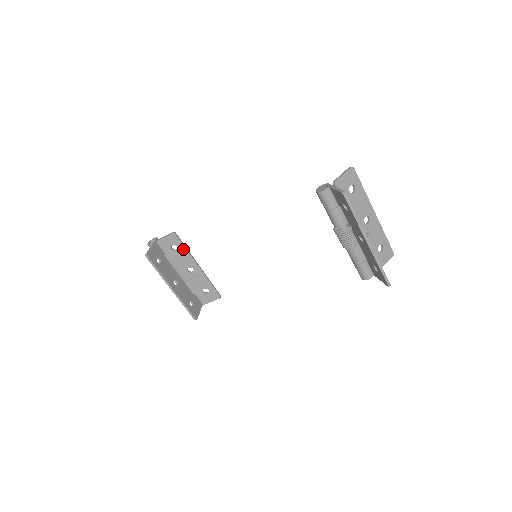
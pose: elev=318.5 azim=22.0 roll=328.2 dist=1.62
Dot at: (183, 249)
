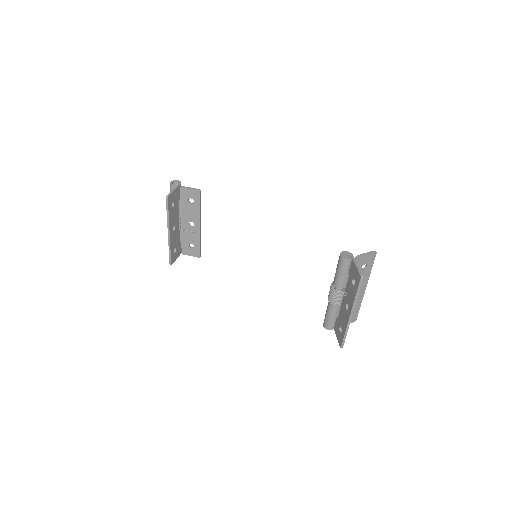
Dot at: (198, 206)
